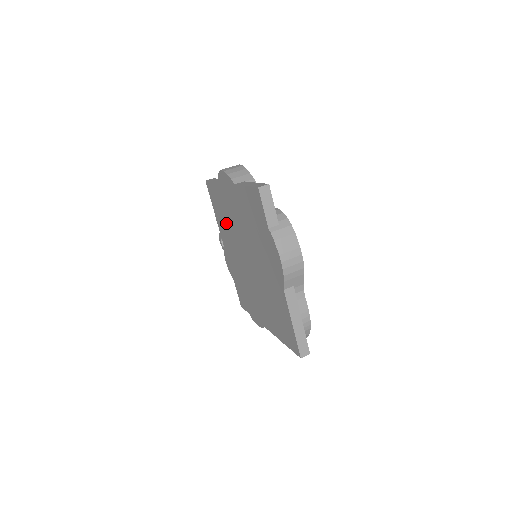
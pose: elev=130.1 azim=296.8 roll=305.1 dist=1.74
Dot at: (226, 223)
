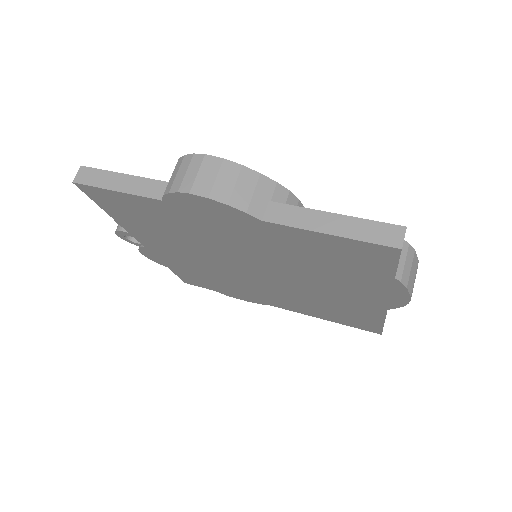
Dot at: (173, 236)
